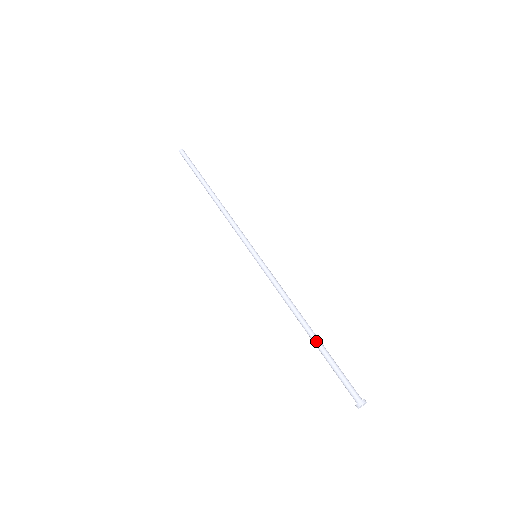
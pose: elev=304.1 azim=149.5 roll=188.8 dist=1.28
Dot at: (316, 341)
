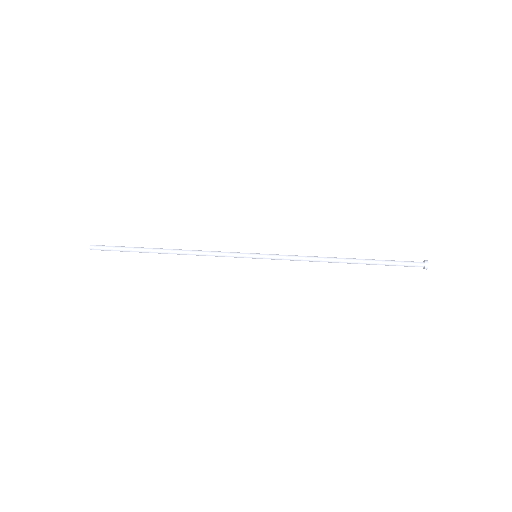
Dot at: (362, 260)
